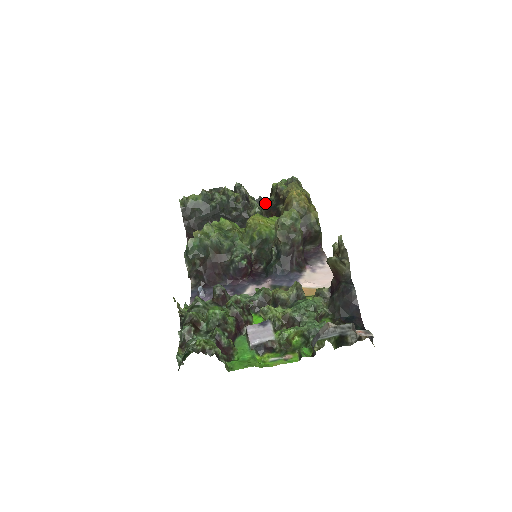
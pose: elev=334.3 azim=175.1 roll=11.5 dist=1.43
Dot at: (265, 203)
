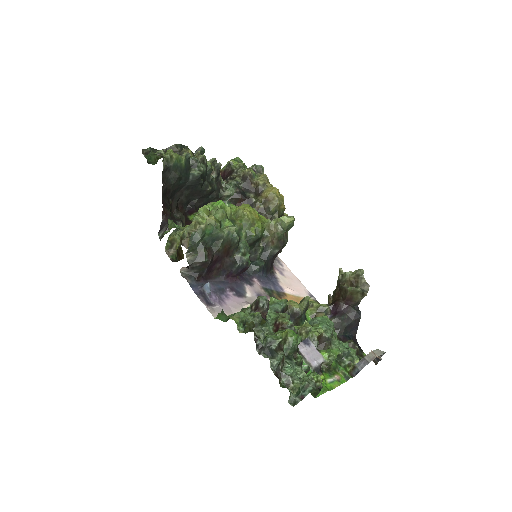
Dot at: (232, 184)
